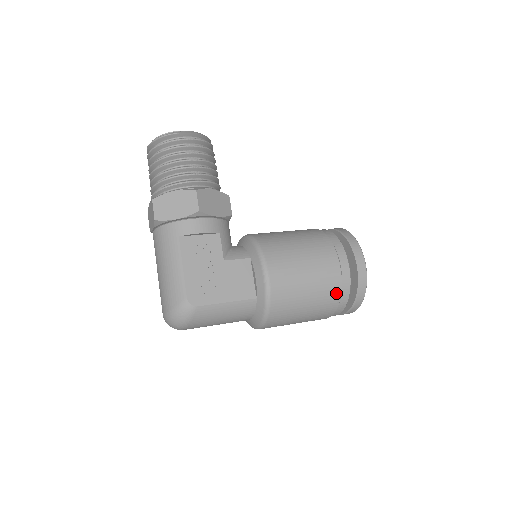
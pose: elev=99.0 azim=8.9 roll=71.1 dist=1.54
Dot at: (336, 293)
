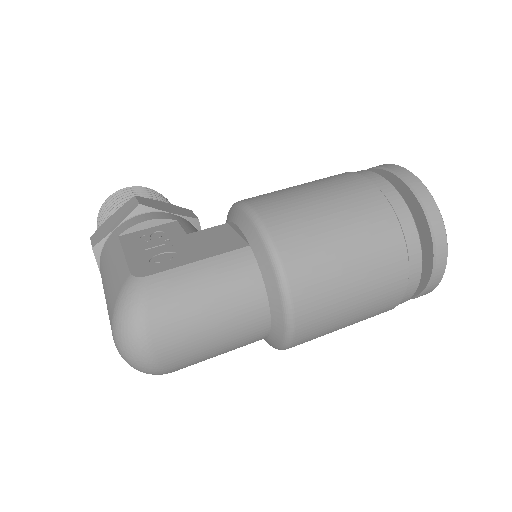
Dot at: (376, 198)
